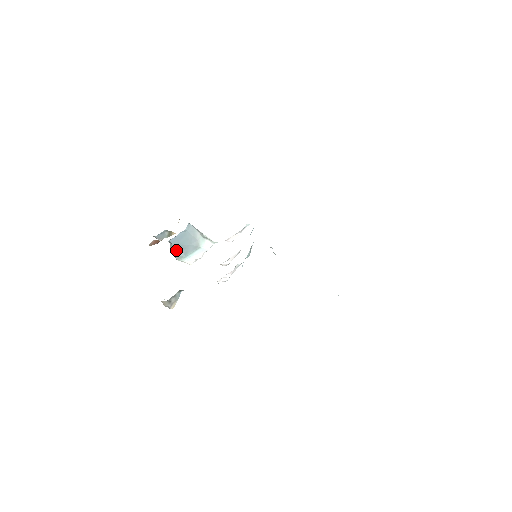
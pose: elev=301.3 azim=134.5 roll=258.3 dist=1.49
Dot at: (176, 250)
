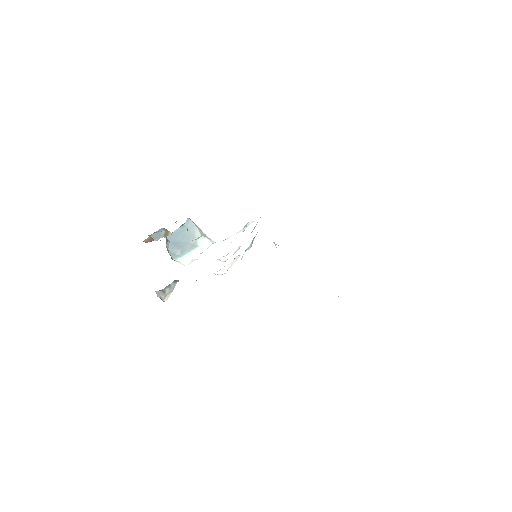
Dot at: (172, 248)
